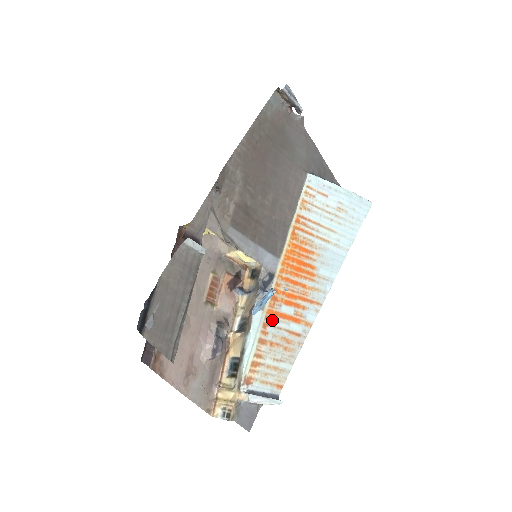
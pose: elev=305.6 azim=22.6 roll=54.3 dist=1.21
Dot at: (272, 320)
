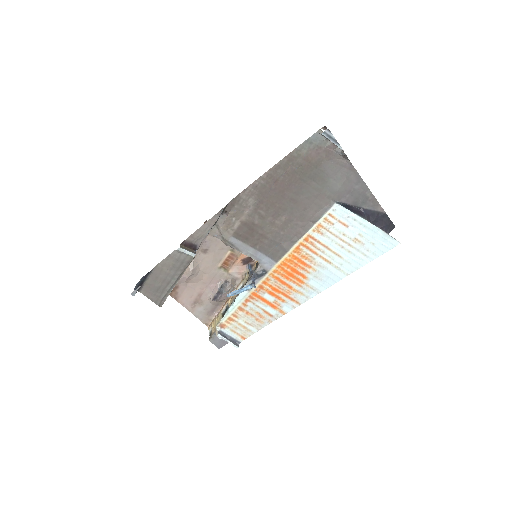
Dot at: (254, 299)
